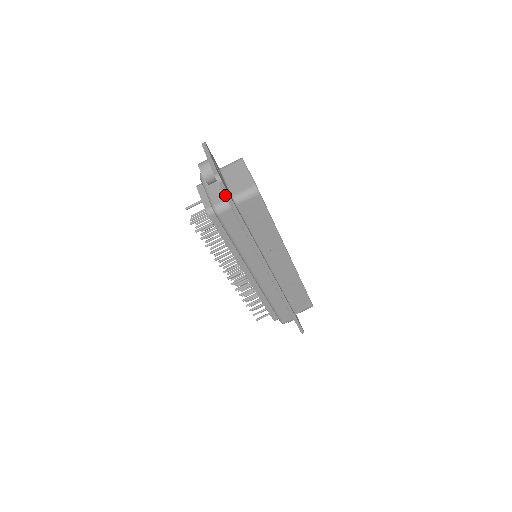
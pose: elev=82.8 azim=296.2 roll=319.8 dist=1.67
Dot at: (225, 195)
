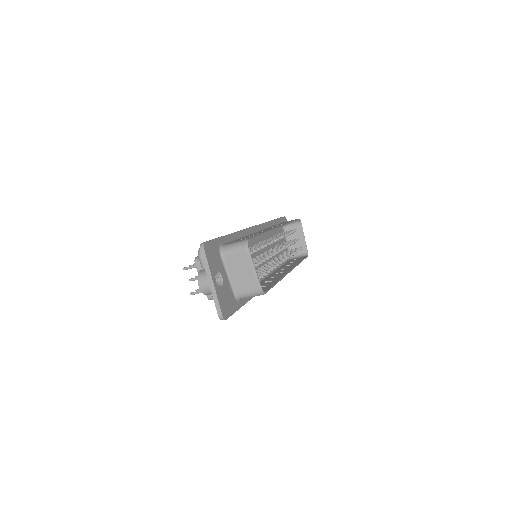
Dot at: occluded
